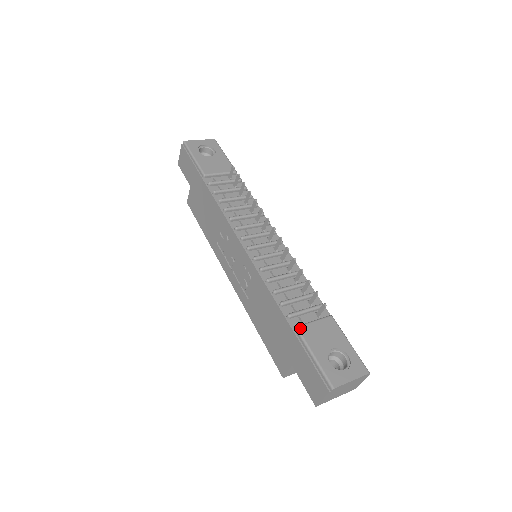
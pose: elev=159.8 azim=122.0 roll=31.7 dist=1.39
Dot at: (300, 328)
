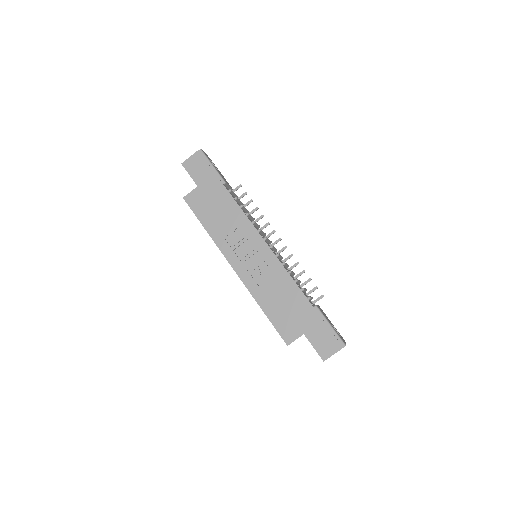
Dot at: (318, 307)
